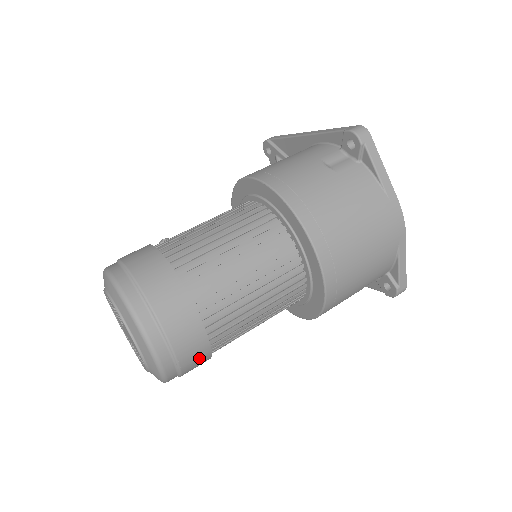
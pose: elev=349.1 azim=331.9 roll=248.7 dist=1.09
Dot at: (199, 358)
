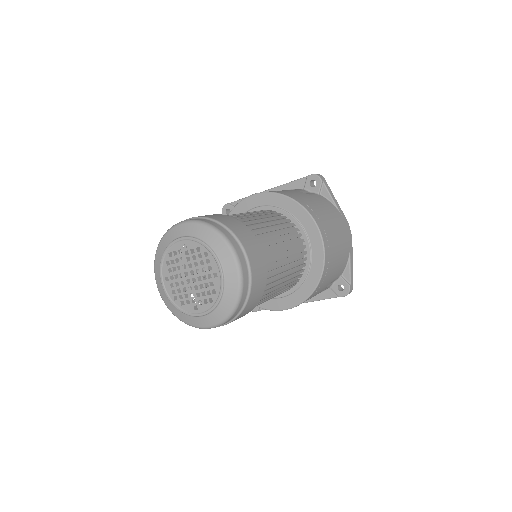
Dot at: (258, 293)
